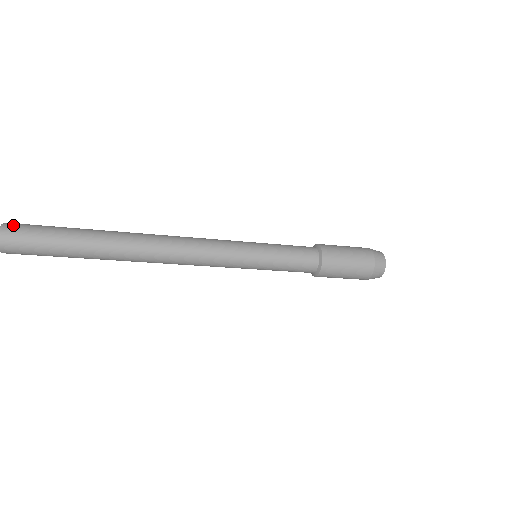
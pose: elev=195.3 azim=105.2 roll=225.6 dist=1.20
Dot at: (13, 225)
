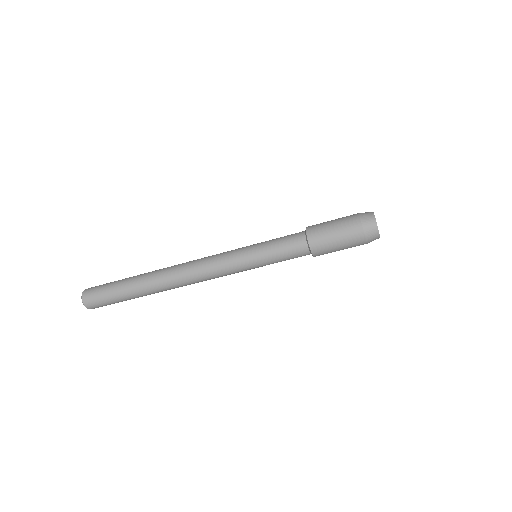
Dot at: (92, 287)
